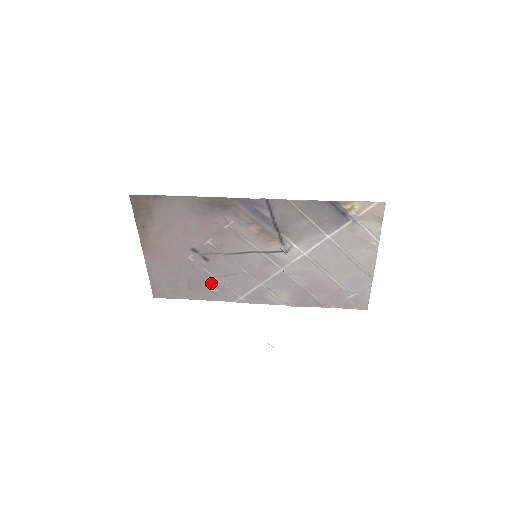
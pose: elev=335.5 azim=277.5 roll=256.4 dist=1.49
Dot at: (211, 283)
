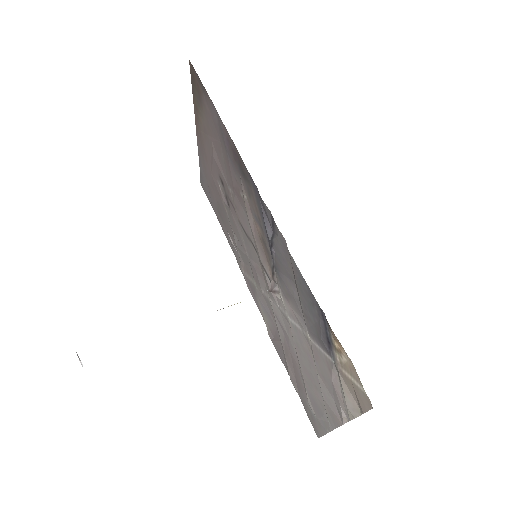
Dot at: (229, 228)
